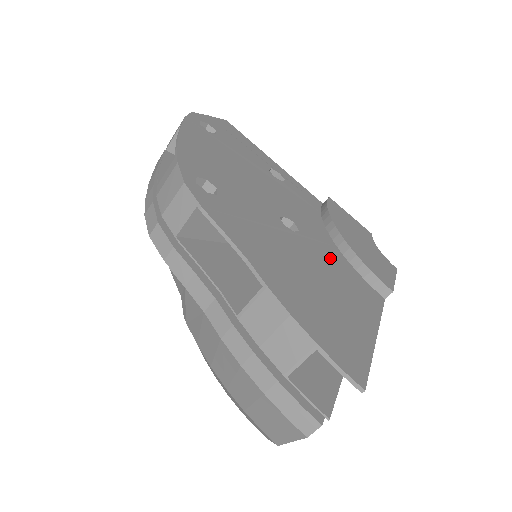
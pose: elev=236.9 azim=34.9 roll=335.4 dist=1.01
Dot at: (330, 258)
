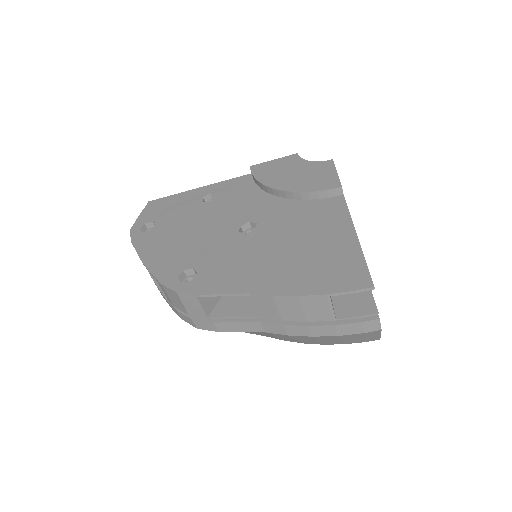
Dot at: (289, 216)
